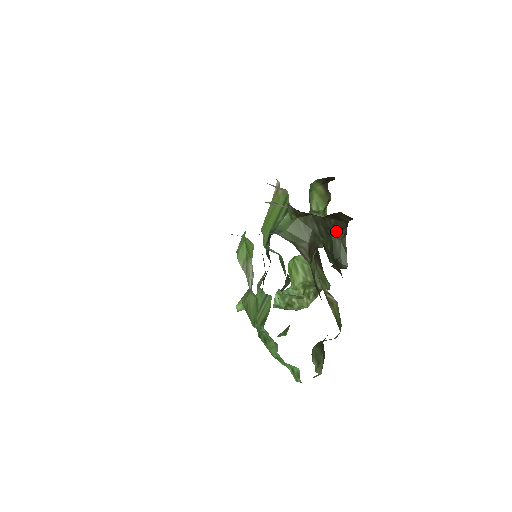
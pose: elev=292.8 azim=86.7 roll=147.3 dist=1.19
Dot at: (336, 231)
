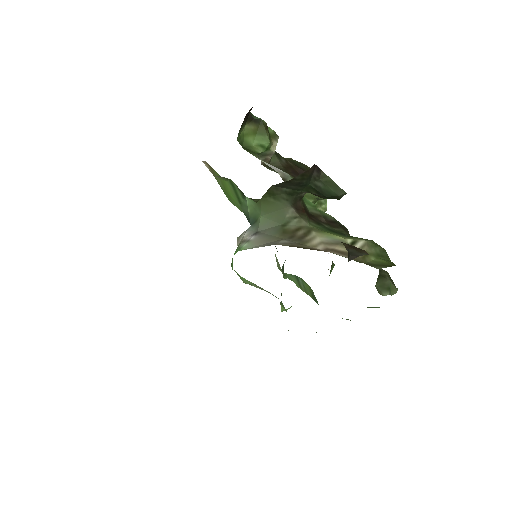
Dot at: (308, 179)
